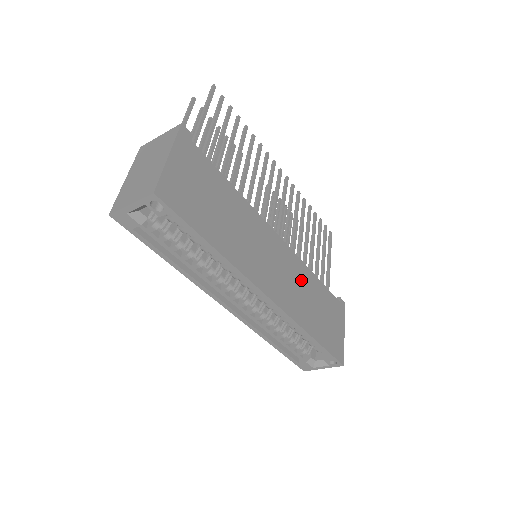
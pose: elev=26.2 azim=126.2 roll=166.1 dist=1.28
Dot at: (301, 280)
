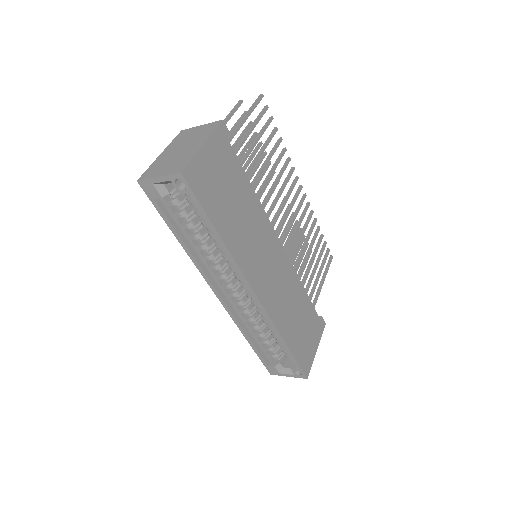
Dot at: (290, 289)
